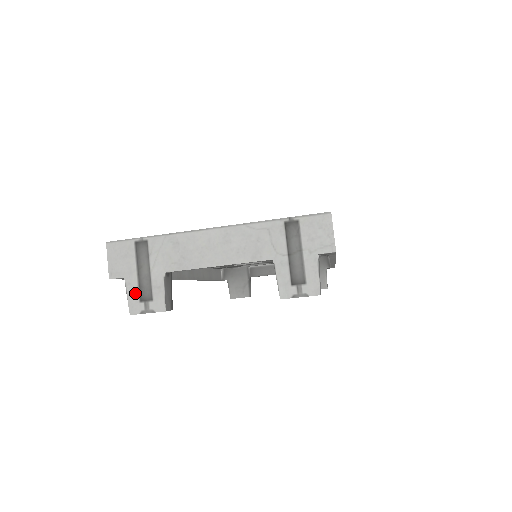
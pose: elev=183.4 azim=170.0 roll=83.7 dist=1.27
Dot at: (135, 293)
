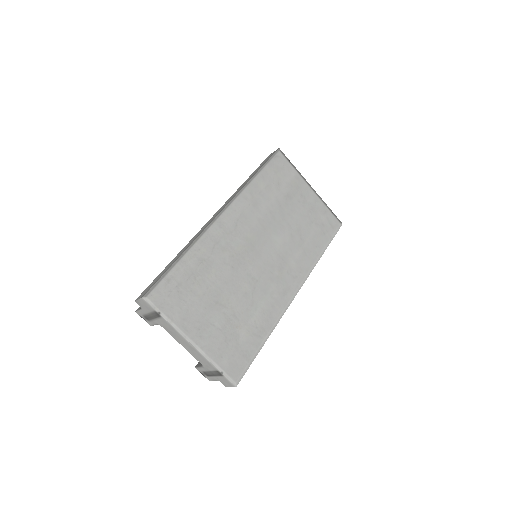
Dot at: (142, 313)
